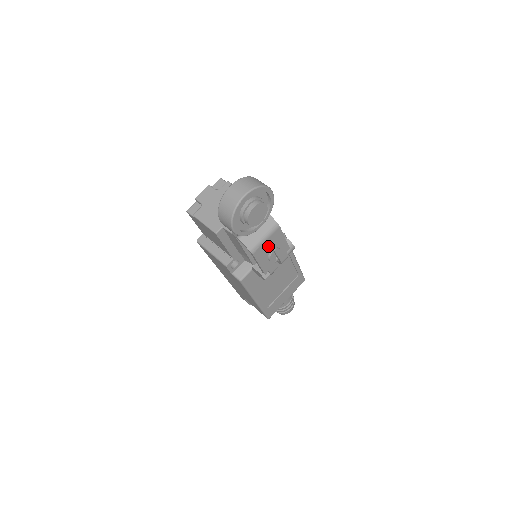
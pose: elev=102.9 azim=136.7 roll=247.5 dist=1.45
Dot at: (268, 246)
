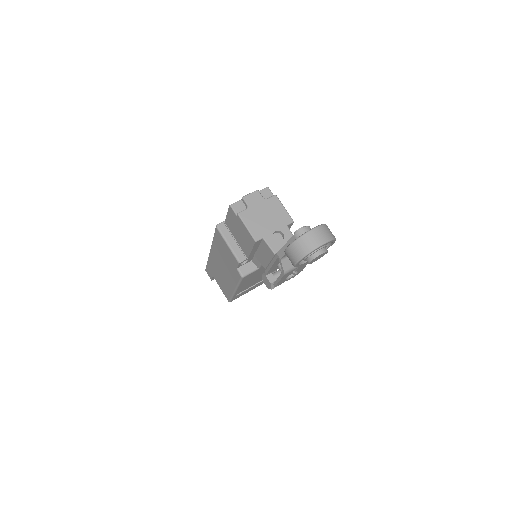
Dot at: occluded
